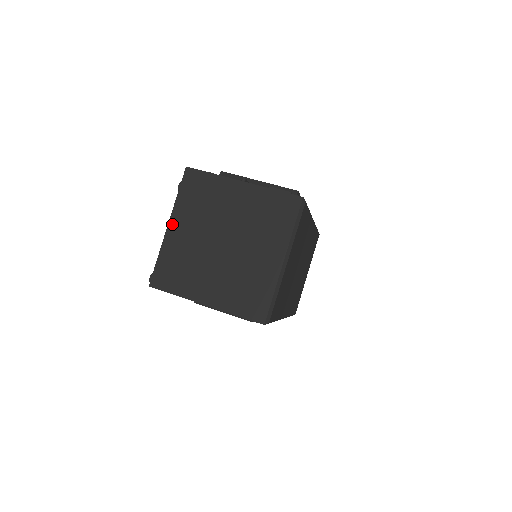
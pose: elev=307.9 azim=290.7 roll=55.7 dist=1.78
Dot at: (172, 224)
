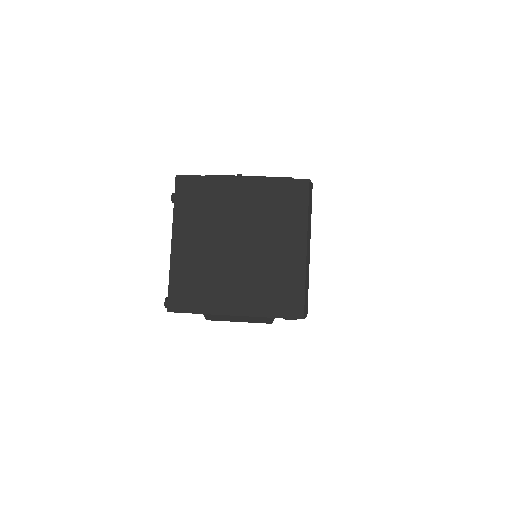
Dot at: (176, 239)
